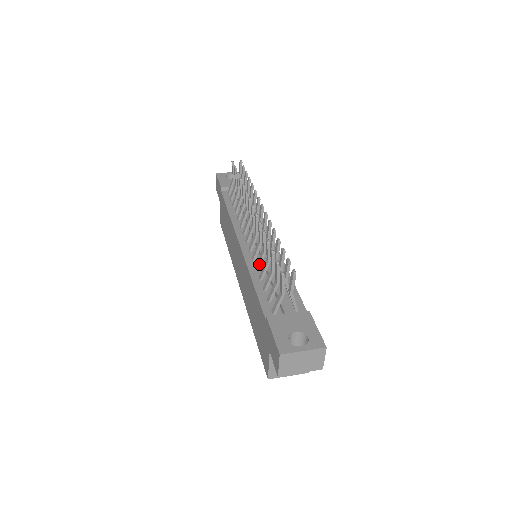
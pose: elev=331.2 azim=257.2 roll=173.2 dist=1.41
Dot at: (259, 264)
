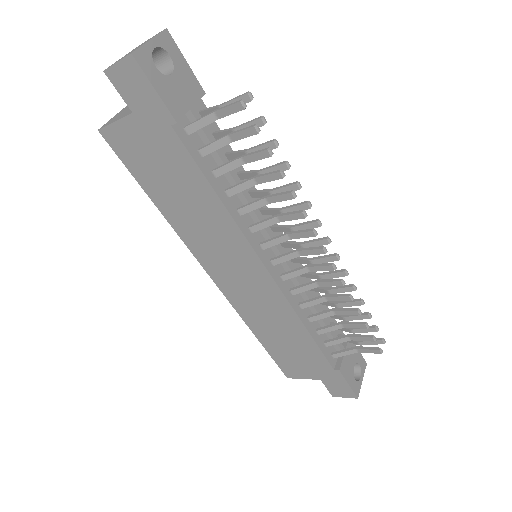
Dot at: (310, 306)
